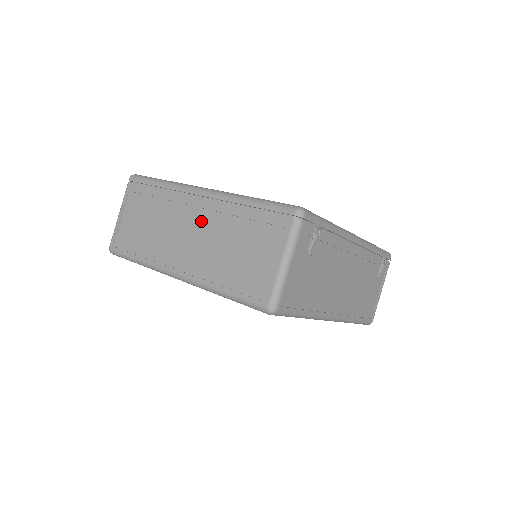
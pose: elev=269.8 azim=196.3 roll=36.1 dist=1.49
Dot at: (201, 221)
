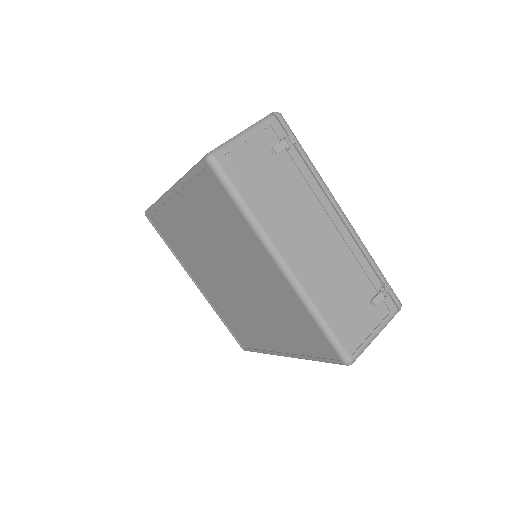
Dot at: occluded
